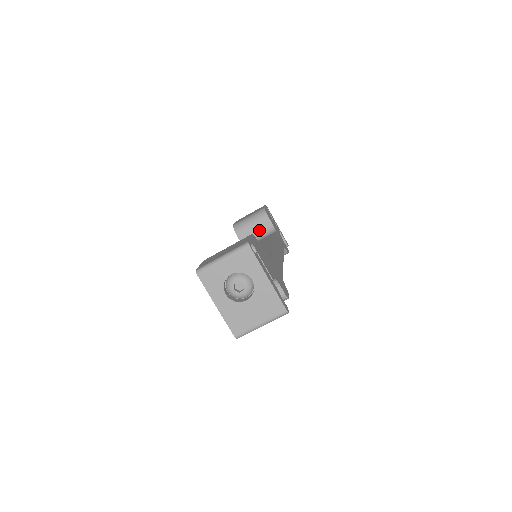
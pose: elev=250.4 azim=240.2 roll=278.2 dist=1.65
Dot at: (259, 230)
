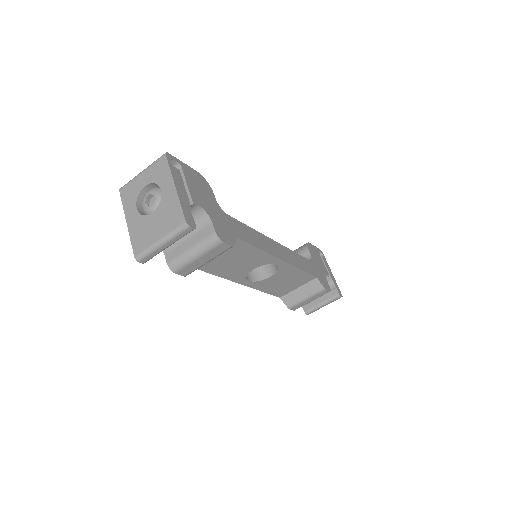
Dot at: occluded
